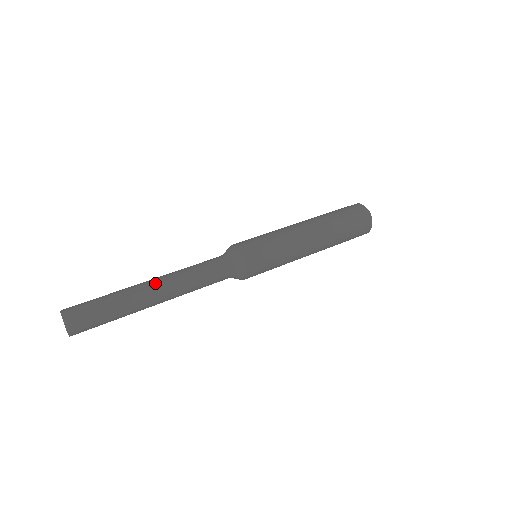
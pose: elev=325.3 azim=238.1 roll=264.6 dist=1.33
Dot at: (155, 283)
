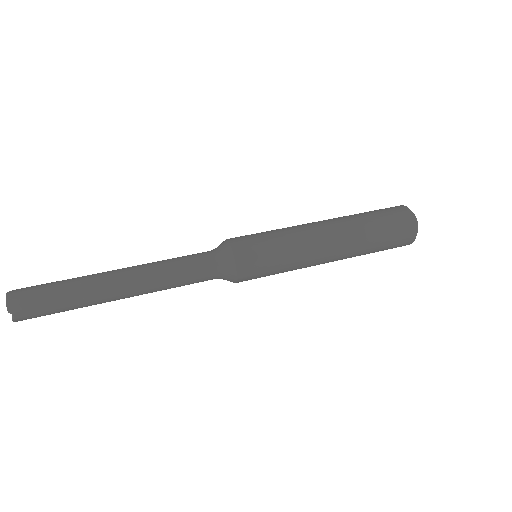
Dot at: (124, 287)
